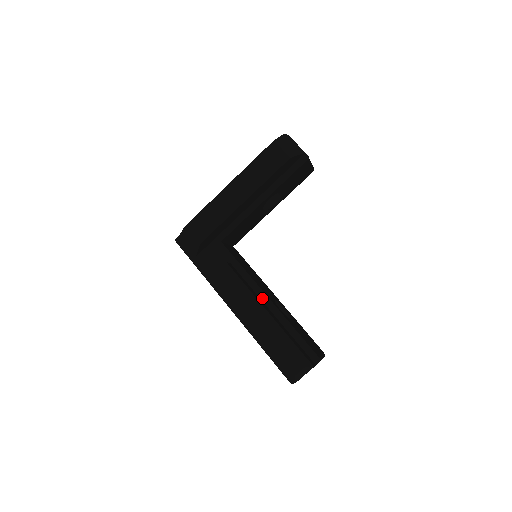
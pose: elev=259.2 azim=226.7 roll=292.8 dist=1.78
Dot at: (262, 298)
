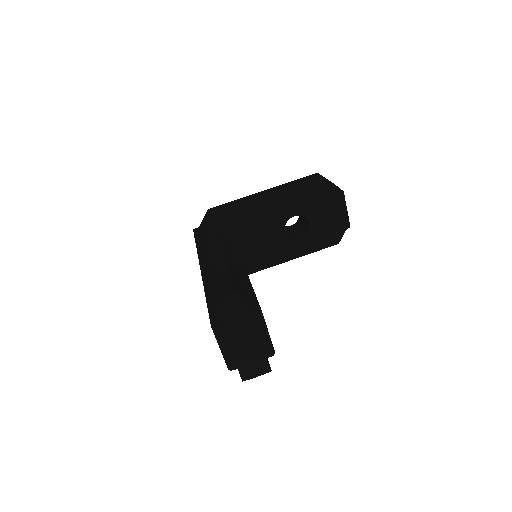
Dot at: (237, 263)
